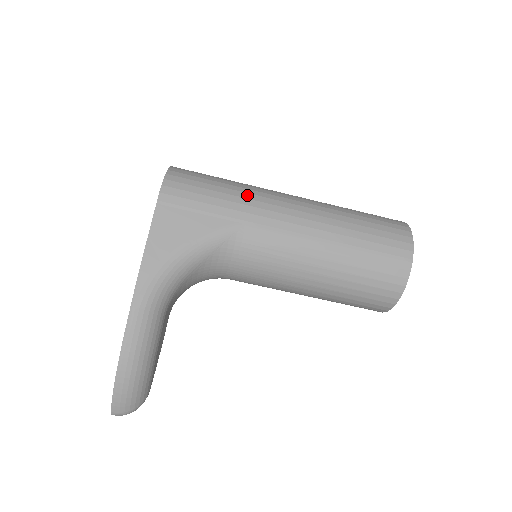
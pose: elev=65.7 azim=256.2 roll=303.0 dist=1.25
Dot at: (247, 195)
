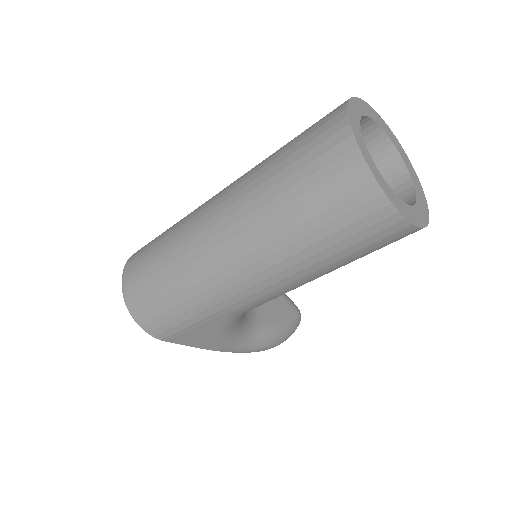
Dot at: (199, 298)
